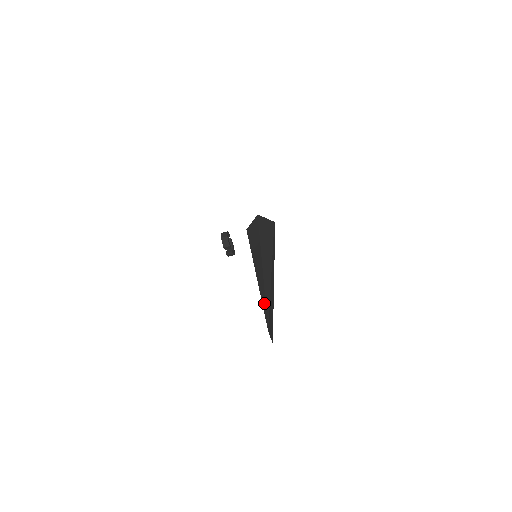
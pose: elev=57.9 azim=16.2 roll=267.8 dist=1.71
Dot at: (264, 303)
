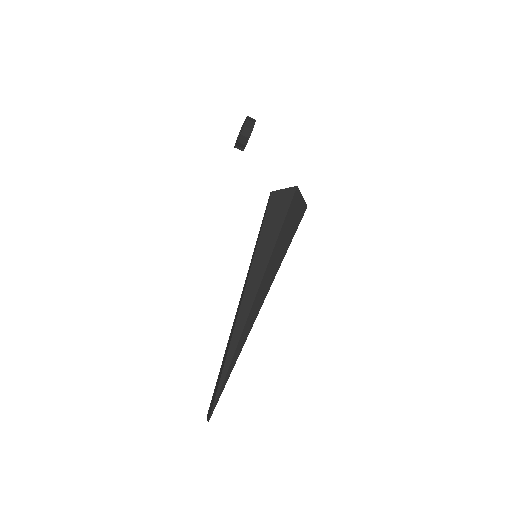
Dot at: (223, 379)
